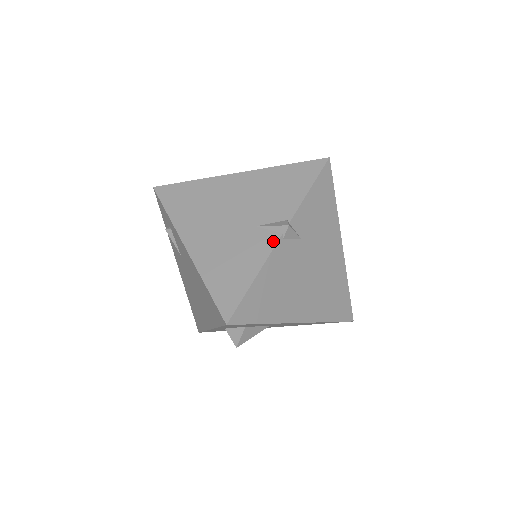
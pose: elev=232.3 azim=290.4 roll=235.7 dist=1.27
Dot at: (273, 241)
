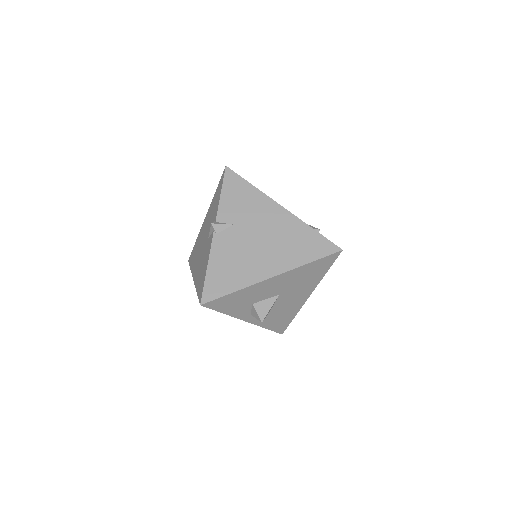
Dot at: (211, 239)
